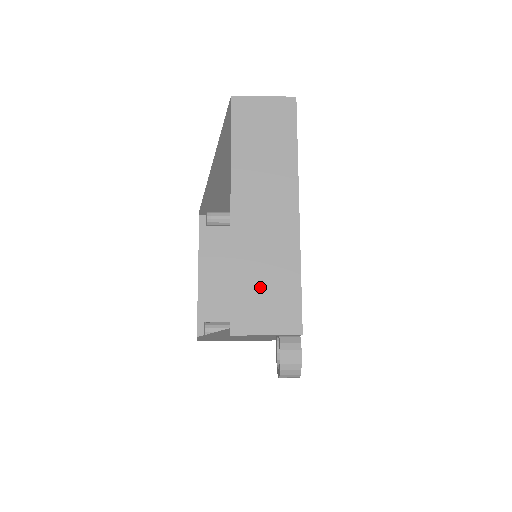
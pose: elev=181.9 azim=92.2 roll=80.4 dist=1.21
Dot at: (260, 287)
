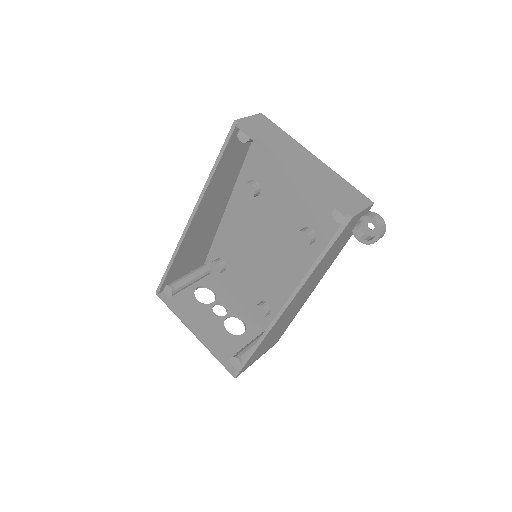
Dot at: (339, 192)
